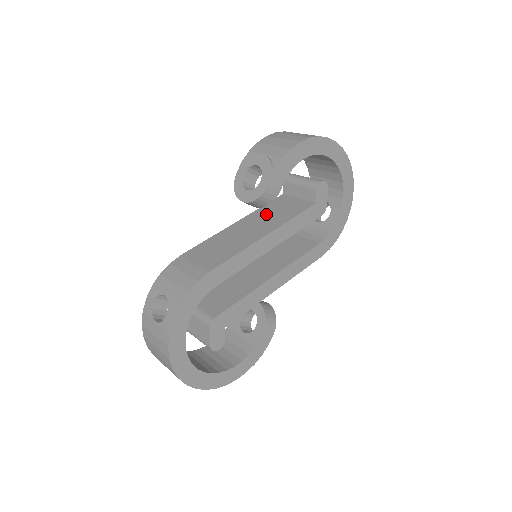
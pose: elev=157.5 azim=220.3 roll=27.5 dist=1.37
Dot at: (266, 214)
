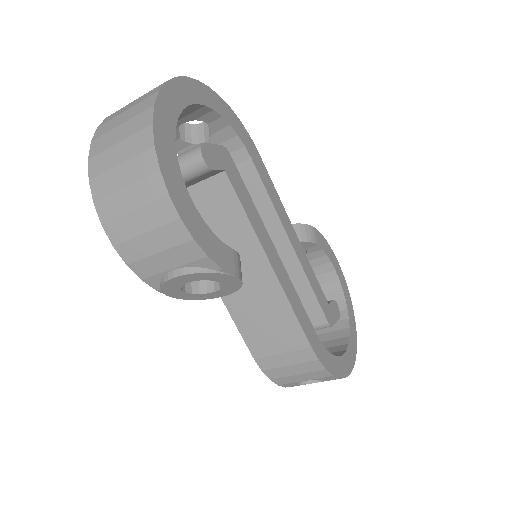
Dot at: occluded
